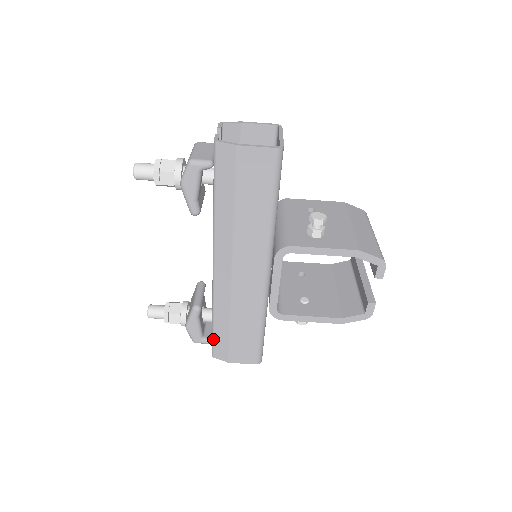
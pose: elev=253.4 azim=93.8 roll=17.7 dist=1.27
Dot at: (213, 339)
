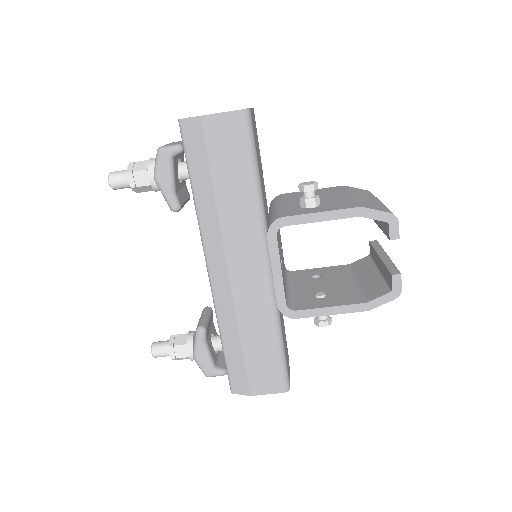
Dot at: (227, 367)
